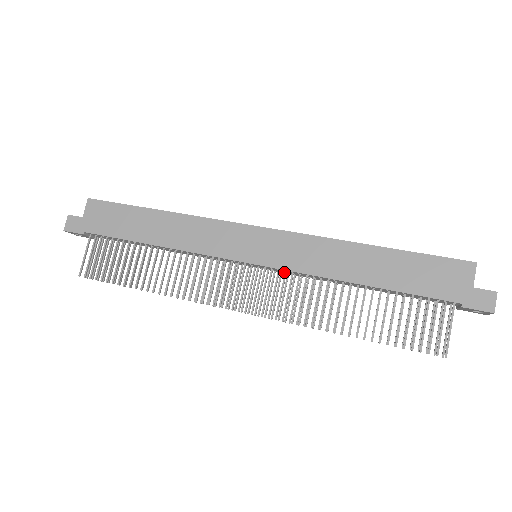
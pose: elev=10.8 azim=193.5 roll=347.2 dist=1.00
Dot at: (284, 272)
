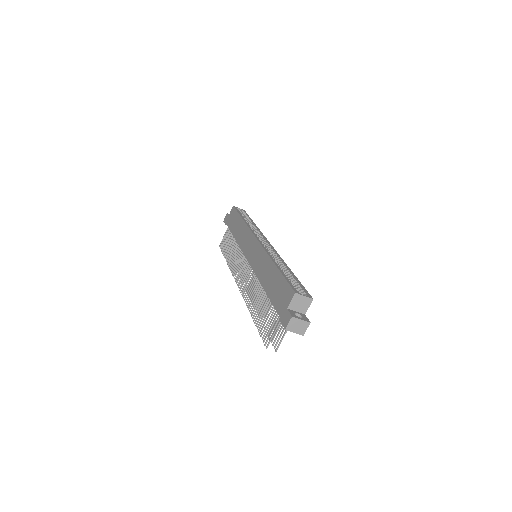
Dot at: occluded
